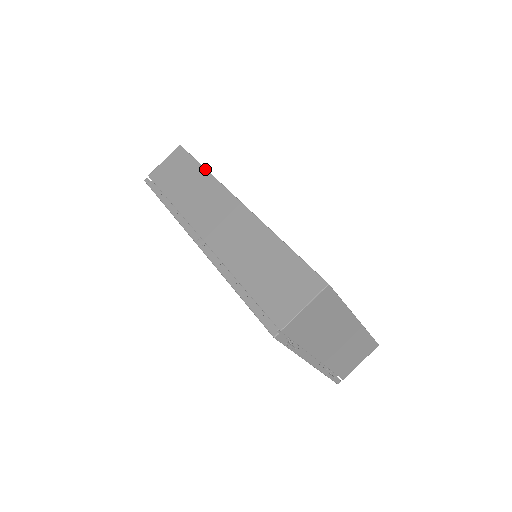
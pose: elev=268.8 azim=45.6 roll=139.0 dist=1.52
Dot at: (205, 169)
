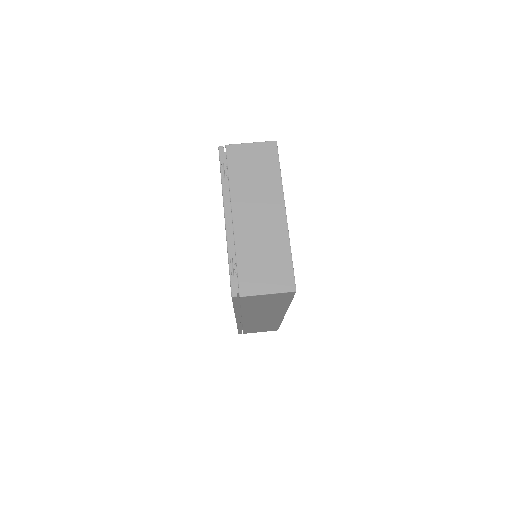
Dot at: occluded
